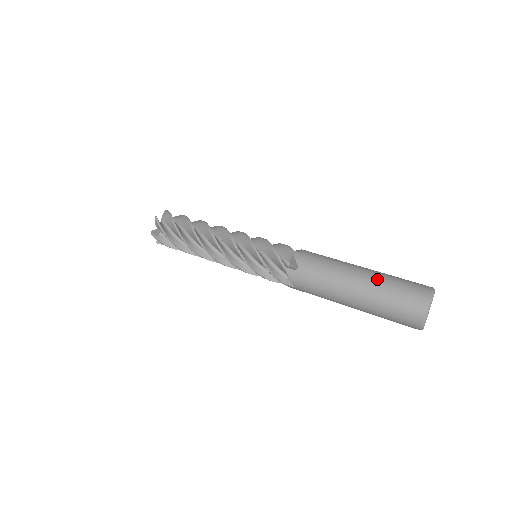
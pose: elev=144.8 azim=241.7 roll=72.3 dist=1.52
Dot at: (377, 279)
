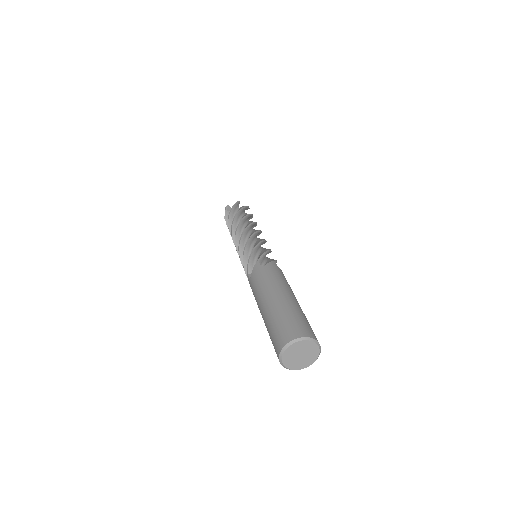
Dot at: (294, 305)
